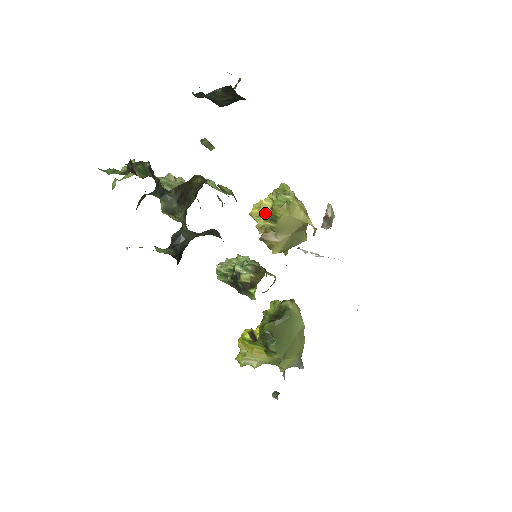
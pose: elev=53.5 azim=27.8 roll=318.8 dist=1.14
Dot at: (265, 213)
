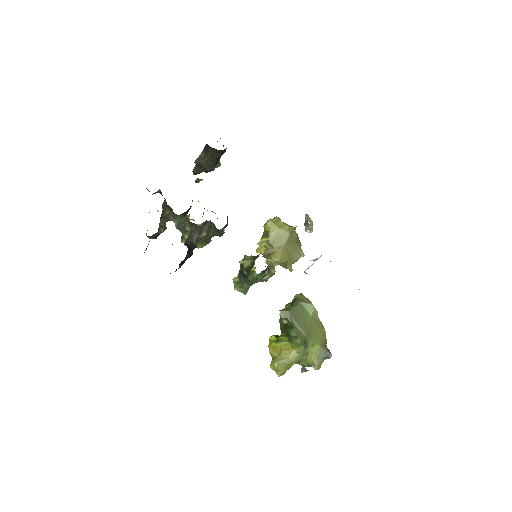
Dot at: occluded
